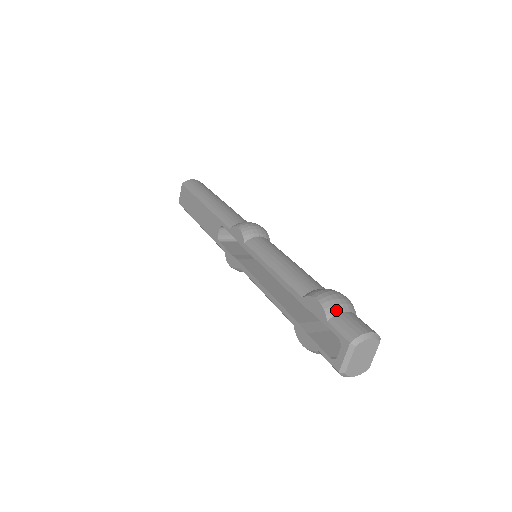
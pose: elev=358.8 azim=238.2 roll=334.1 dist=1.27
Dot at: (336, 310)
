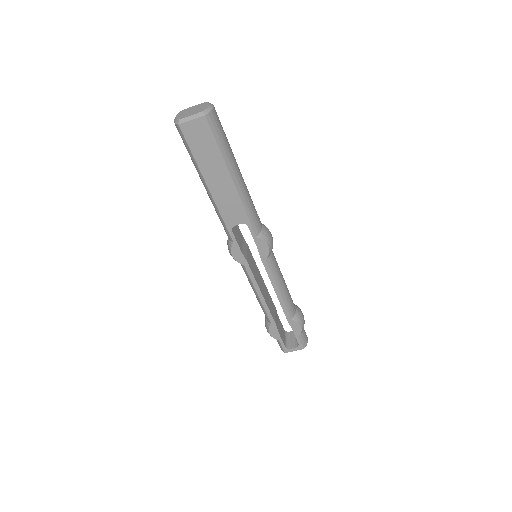
Dot at: occluded
